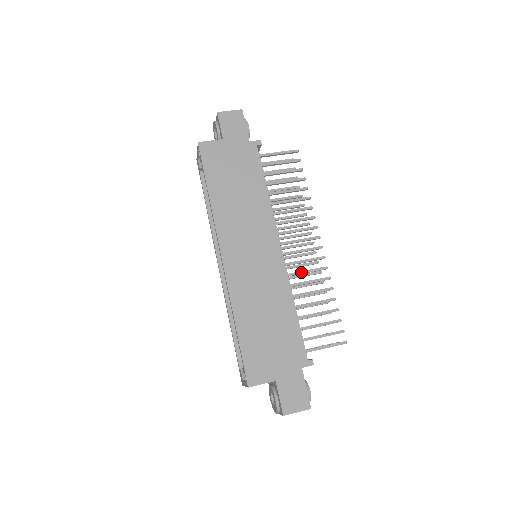
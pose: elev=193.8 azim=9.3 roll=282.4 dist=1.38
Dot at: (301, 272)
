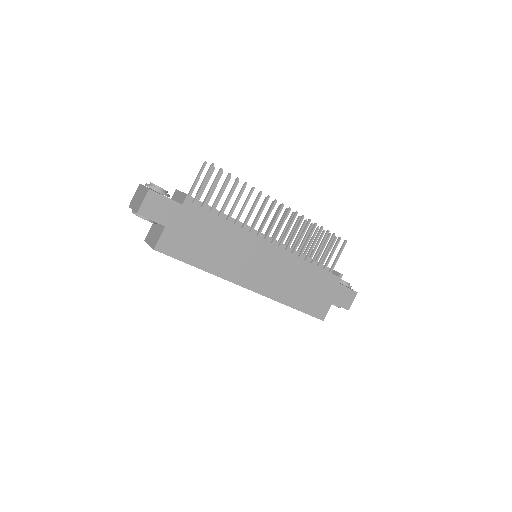
Dot at: (293, 238)
